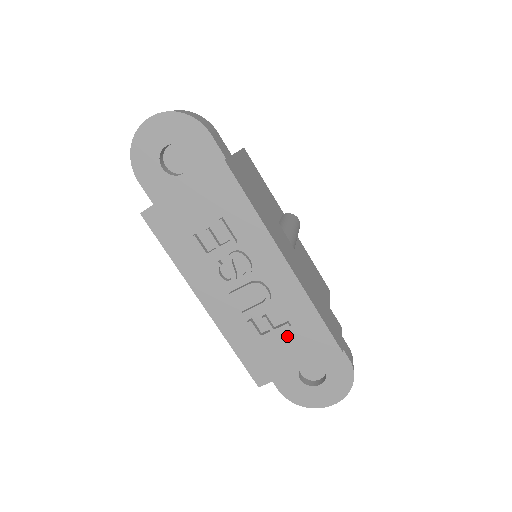
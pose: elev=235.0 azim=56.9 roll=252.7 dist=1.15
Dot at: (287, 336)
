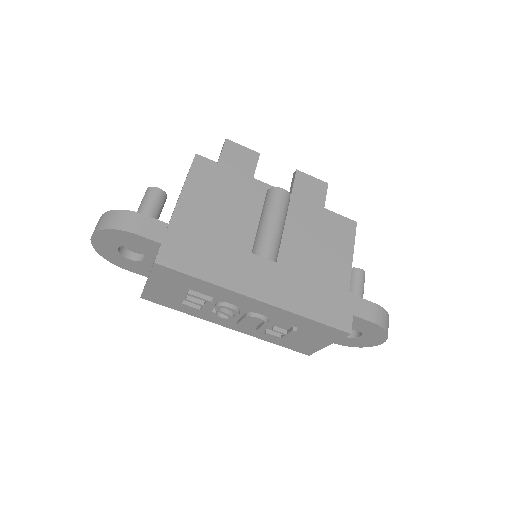
Dot at: (301, 333)
